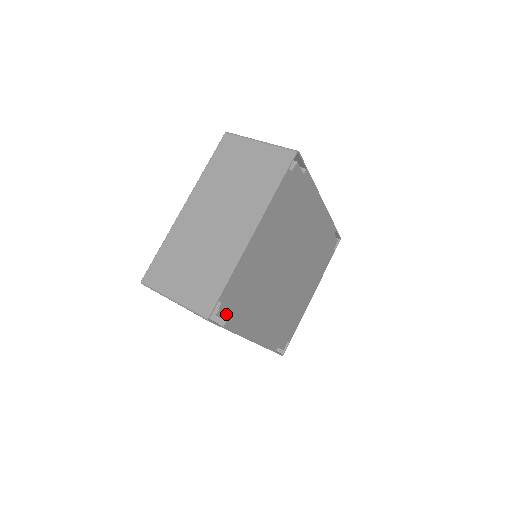
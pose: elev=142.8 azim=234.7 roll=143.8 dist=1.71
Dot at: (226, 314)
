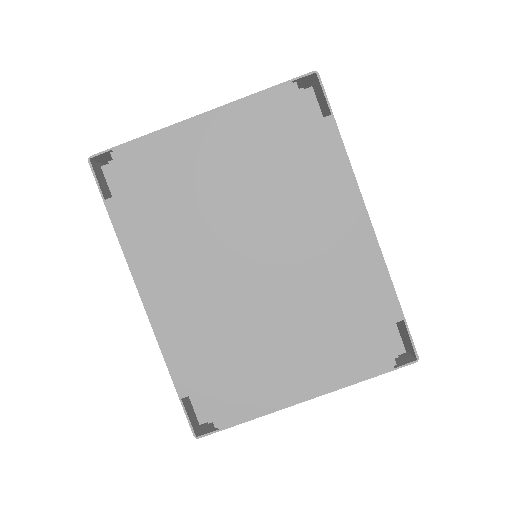
Dot at: (116, 186)
